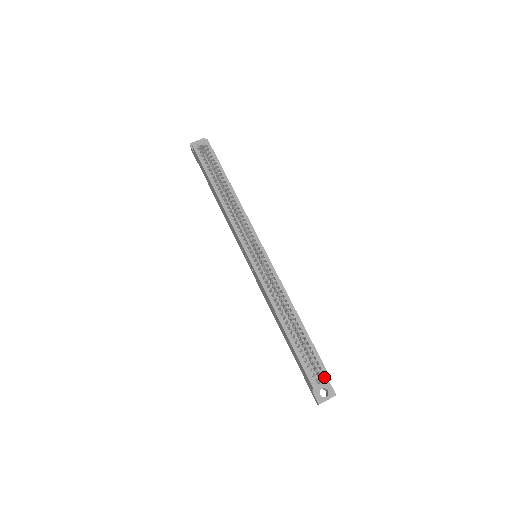
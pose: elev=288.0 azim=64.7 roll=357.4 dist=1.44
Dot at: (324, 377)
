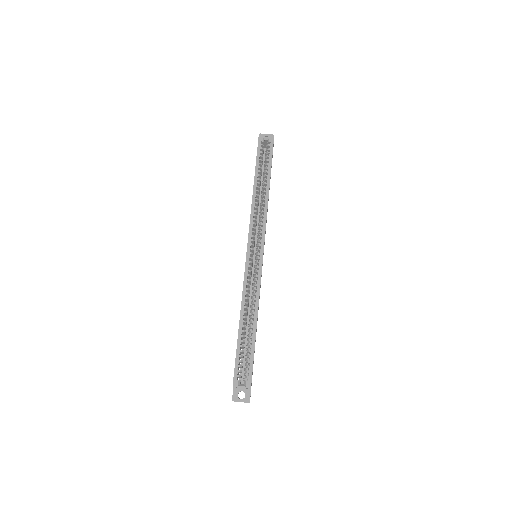
Dot at: (246, 383)
